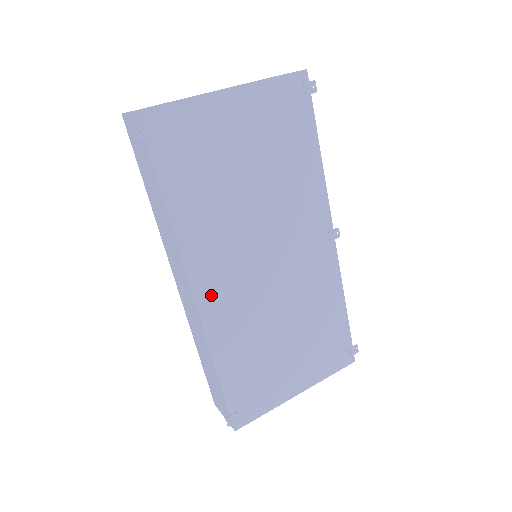
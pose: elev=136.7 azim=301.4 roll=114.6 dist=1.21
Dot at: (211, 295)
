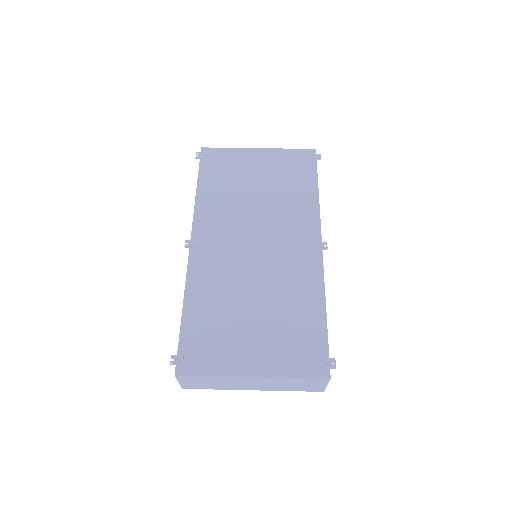
Dot at: (202, 249)
